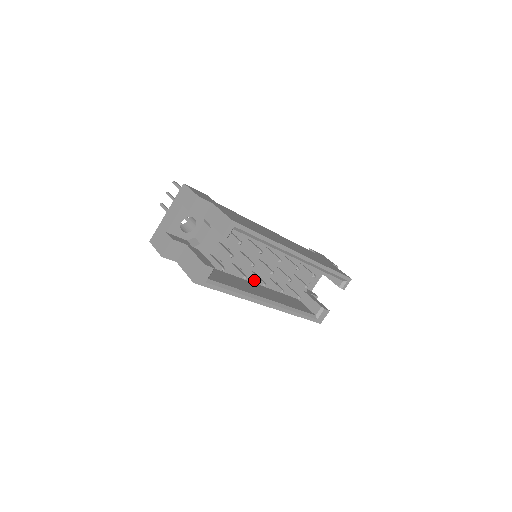
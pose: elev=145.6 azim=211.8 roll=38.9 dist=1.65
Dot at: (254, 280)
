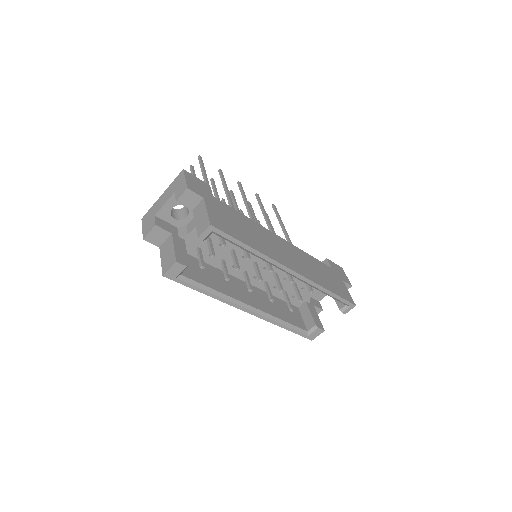
Dot at: occluded
